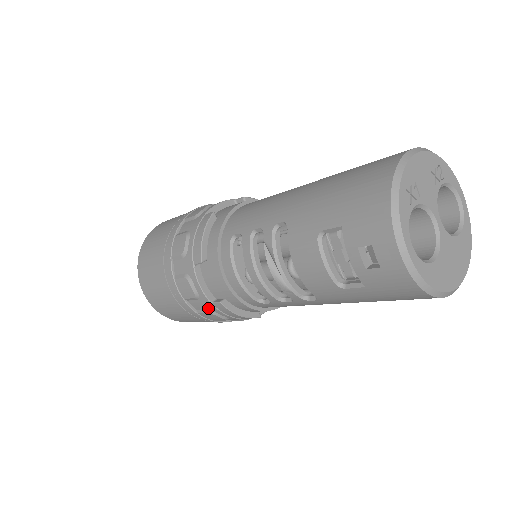
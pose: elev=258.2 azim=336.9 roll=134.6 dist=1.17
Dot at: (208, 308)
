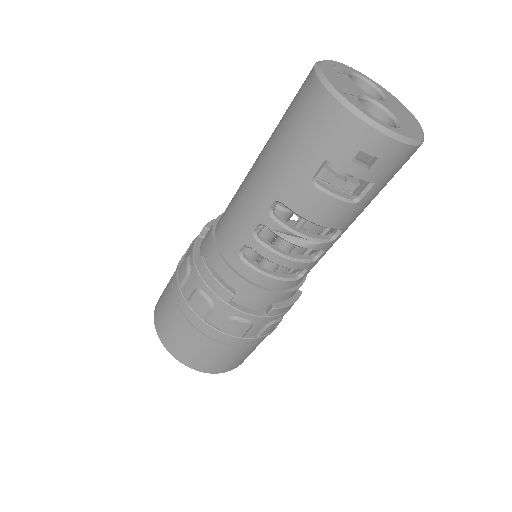
Dot at: (265, 324)
